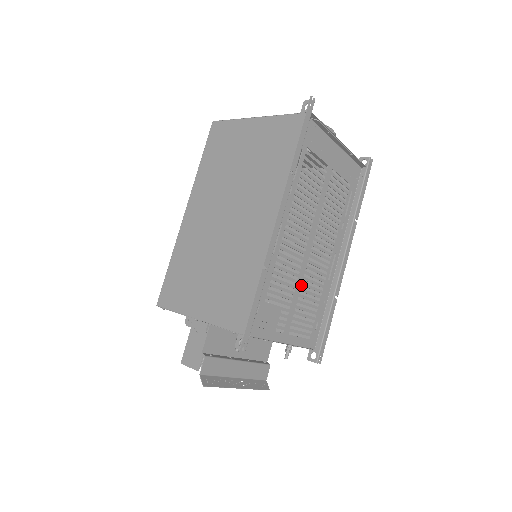
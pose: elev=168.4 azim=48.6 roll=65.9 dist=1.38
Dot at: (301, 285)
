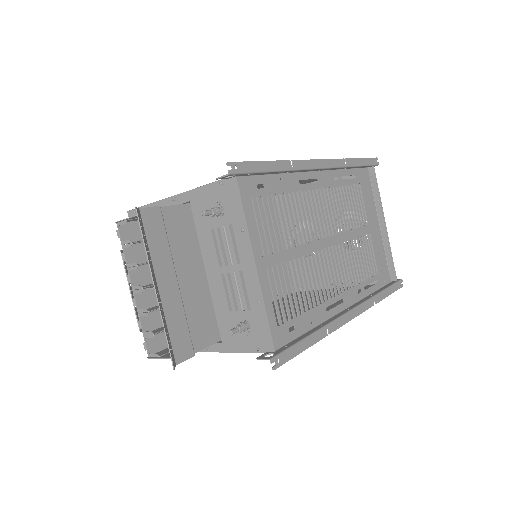
Dot at: occluded
